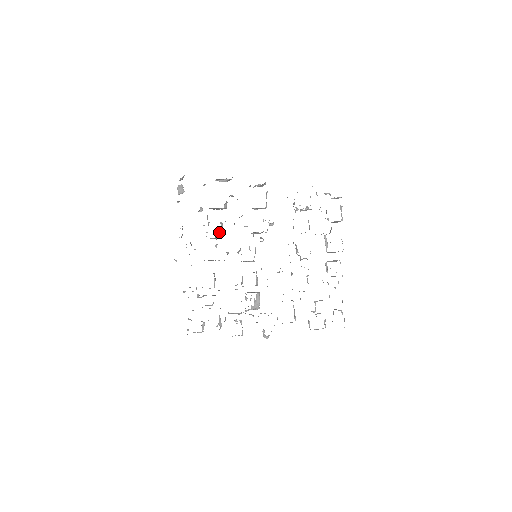
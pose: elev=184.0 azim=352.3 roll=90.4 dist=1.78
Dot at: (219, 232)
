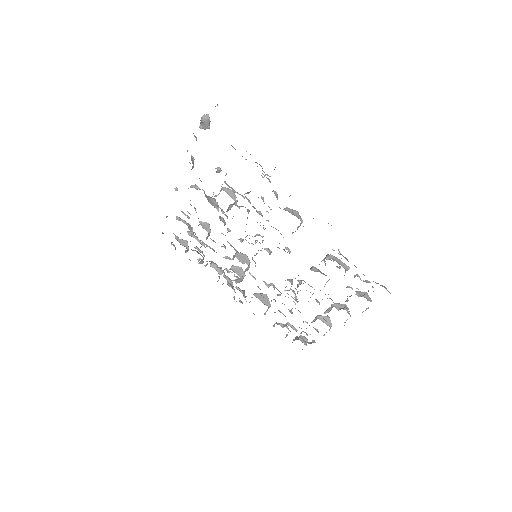
Dot at: (228, 209)
